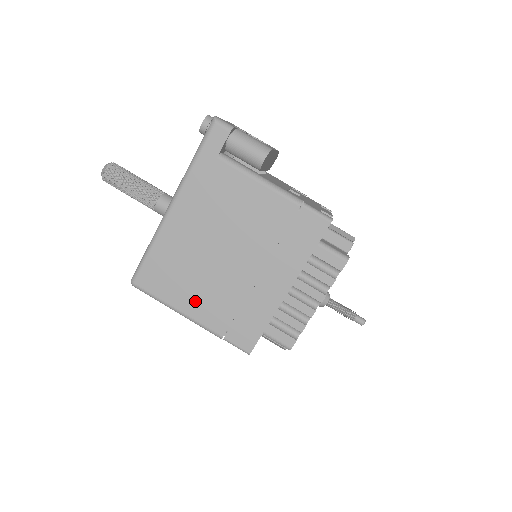
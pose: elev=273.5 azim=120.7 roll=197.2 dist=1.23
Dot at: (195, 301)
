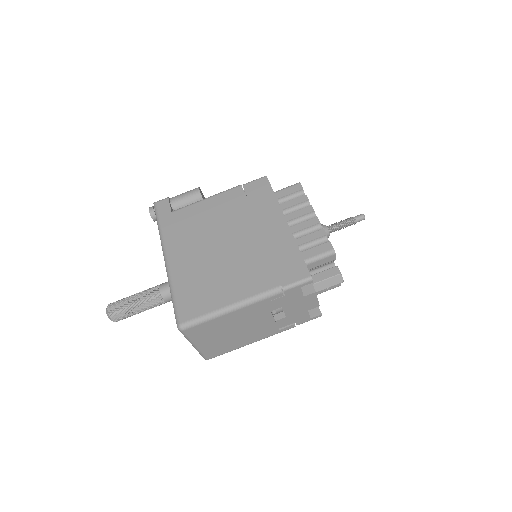
Dot at: (235, 287)
